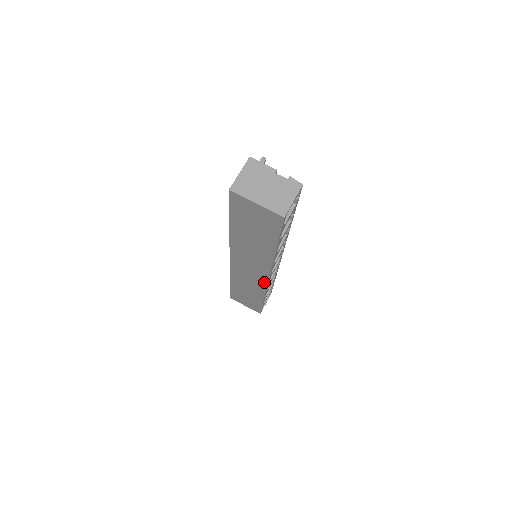
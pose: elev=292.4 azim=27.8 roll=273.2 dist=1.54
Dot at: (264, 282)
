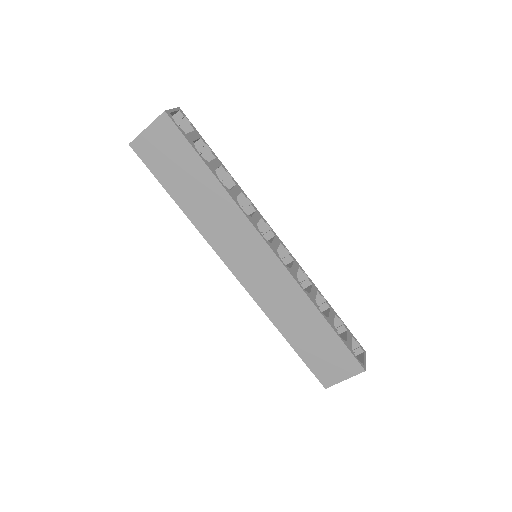
Dot at: (277, 264)
